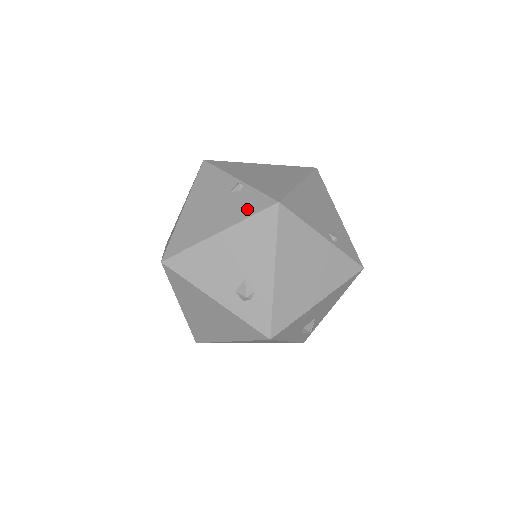
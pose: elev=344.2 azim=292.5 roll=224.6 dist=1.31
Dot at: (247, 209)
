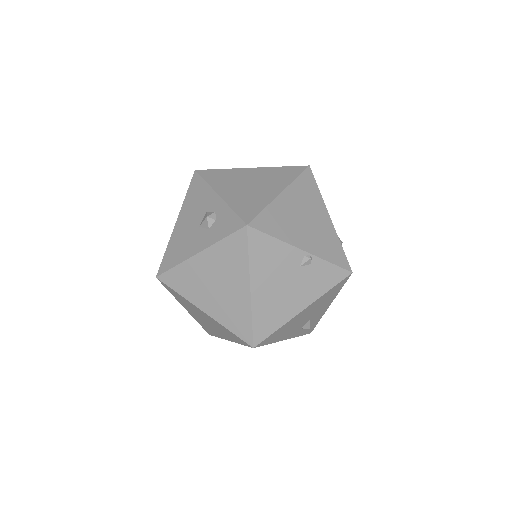
Dot at: (325, 283)
